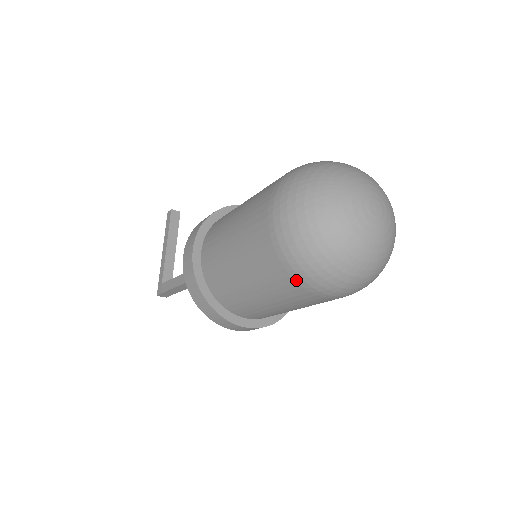
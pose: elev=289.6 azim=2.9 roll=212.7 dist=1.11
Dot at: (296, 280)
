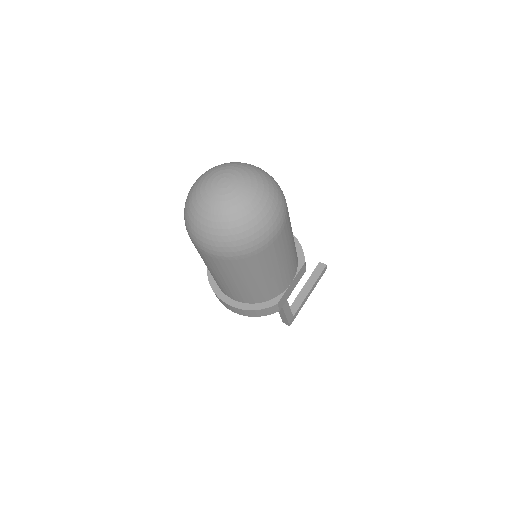
Dot at: occluded
